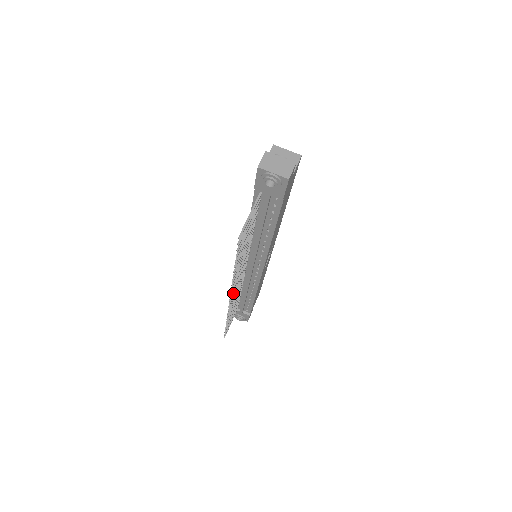
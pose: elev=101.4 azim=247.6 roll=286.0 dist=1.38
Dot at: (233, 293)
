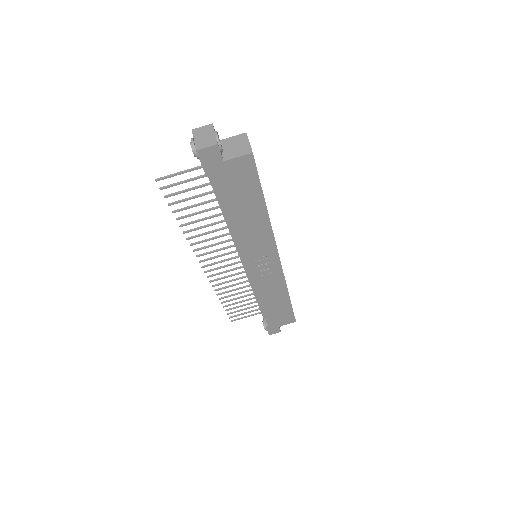
Dot at: (210, 264)
